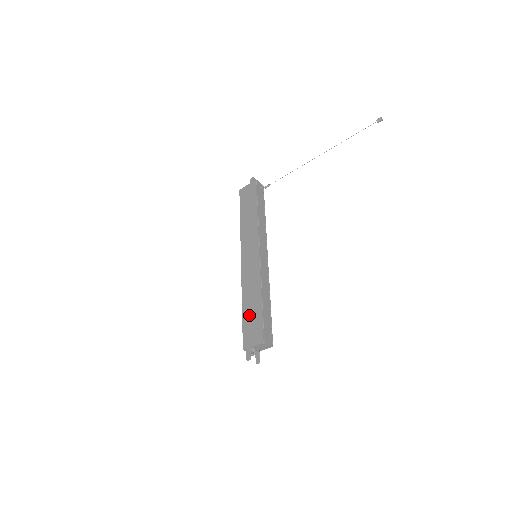
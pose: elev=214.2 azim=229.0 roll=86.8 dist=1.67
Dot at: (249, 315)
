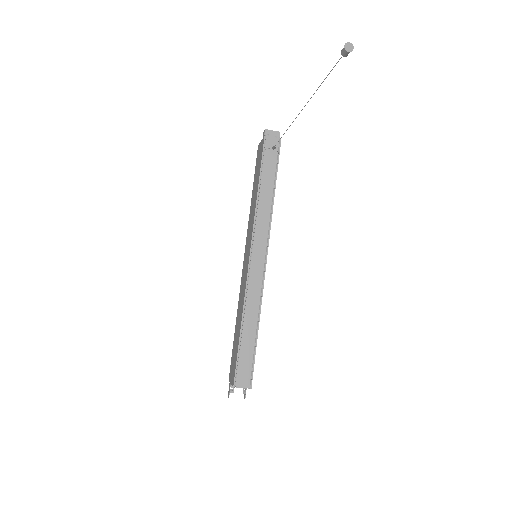
Dot at: (235, 341)
